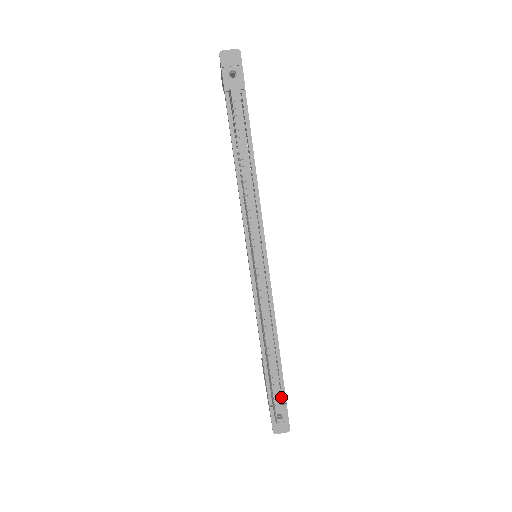
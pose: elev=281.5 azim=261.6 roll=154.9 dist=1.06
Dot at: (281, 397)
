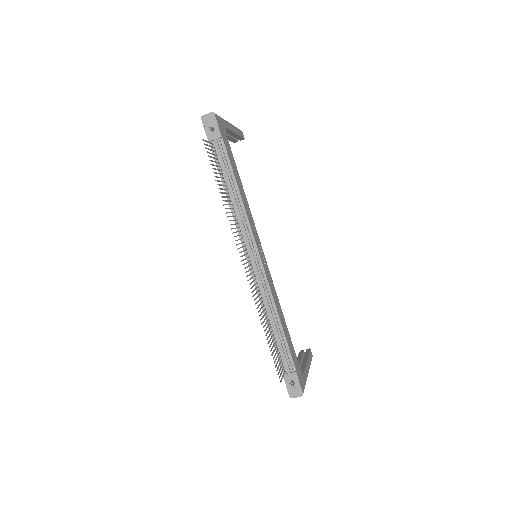
Dot at: (291, 366)
